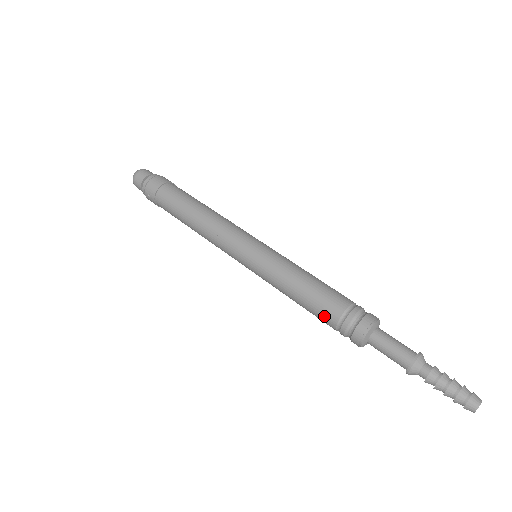
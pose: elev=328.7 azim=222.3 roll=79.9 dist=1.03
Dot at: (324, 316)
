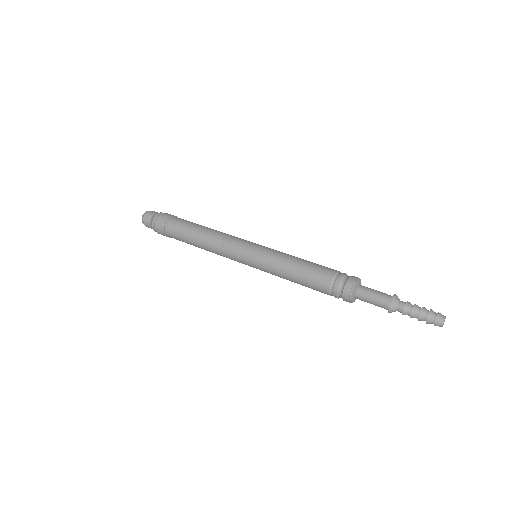
Dot at: (318, 288)
